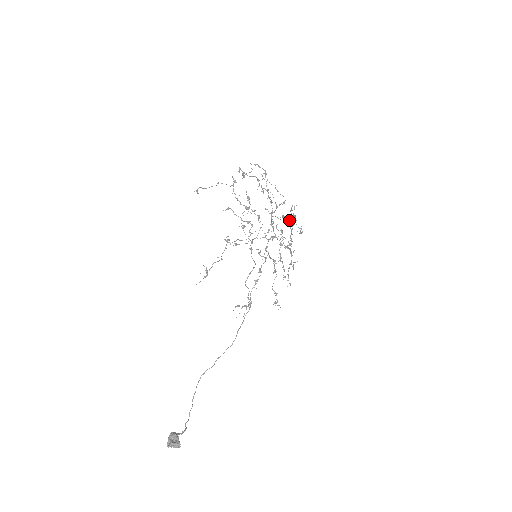
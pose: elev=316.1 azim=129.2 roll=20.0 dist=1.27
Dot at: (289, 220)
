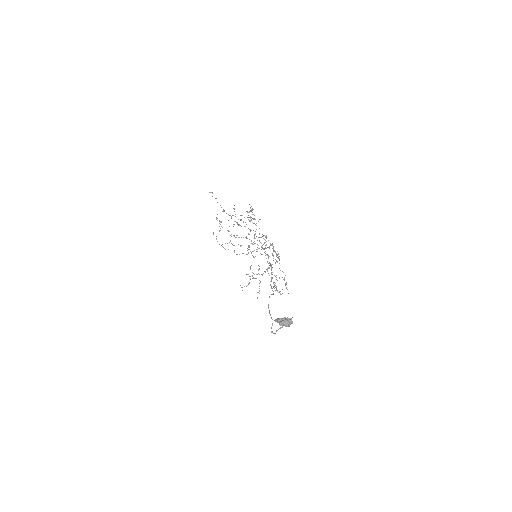
Dot at: occluded
